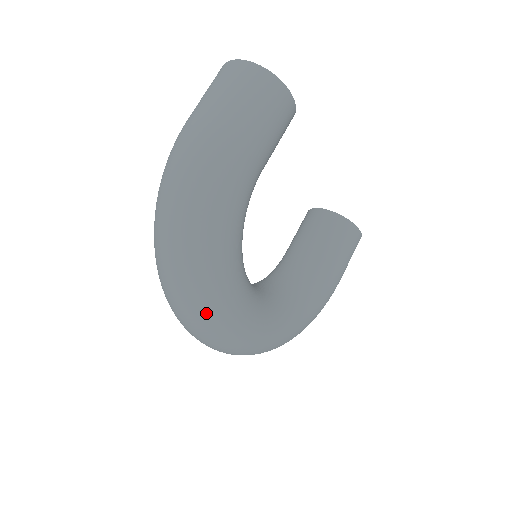
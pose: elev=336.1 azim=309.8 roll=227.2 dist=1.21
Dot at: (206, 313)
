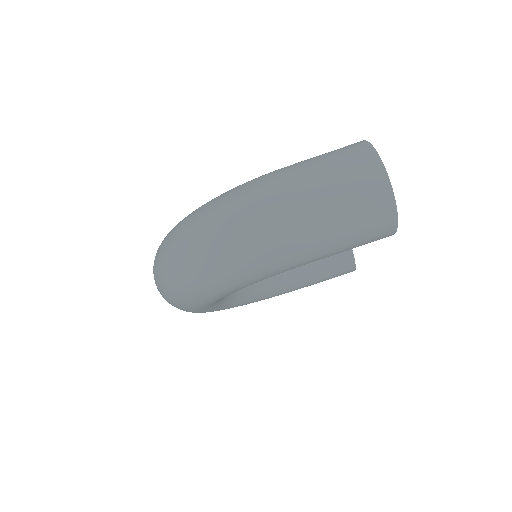
Dot at: (175, 301)
